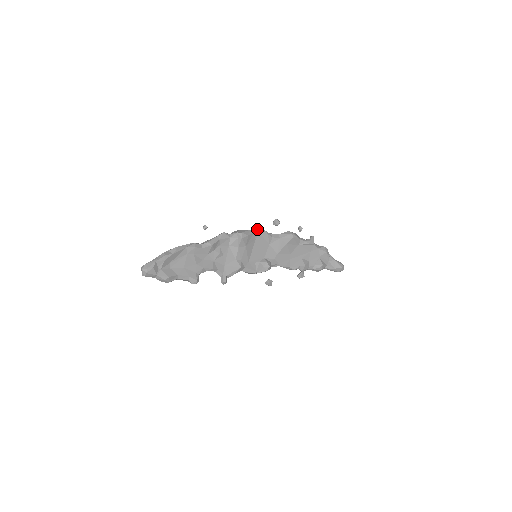
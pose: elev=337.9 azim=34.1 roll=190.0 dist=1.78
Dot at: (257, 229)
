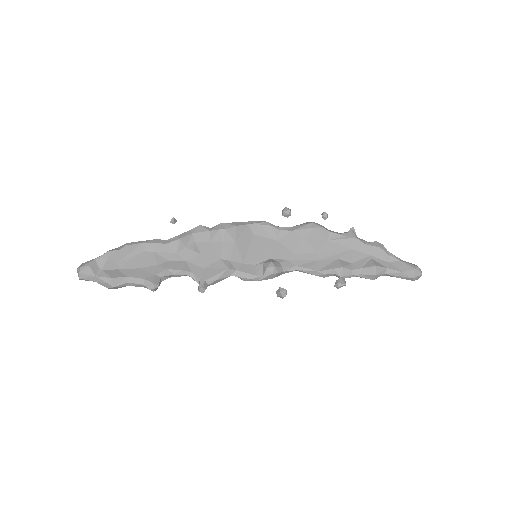
Dot at: (255, 221)
